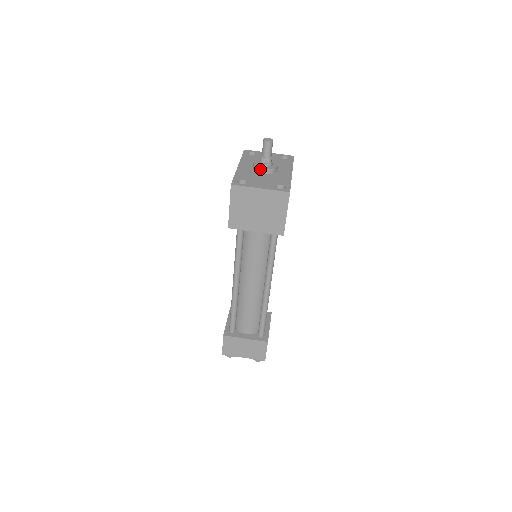
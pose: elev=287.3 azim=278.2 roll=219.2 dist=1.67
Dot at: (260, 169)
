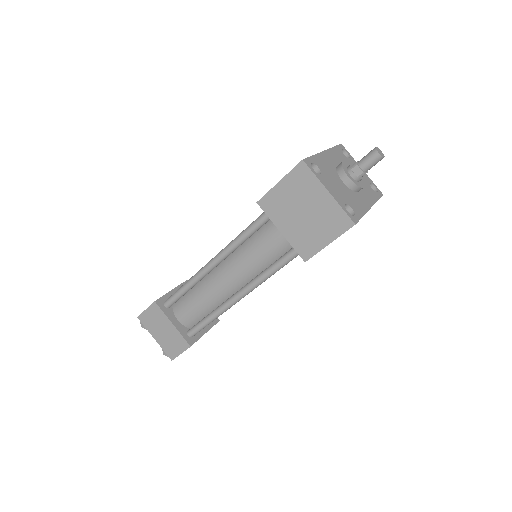
Dot at: (344, 174)
